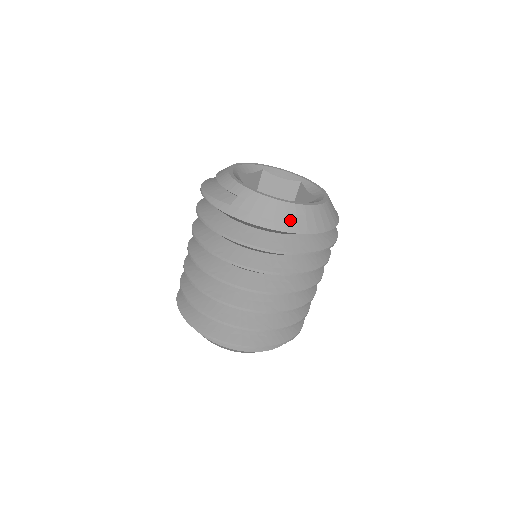
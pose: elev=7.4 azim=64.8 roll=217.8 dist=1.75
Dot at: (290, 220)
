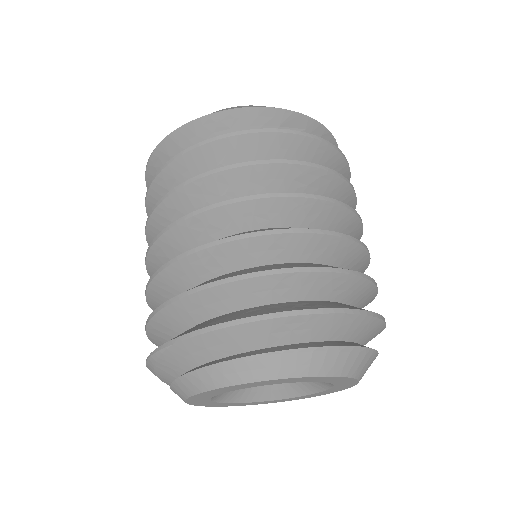
Dot at: (258, 106)
